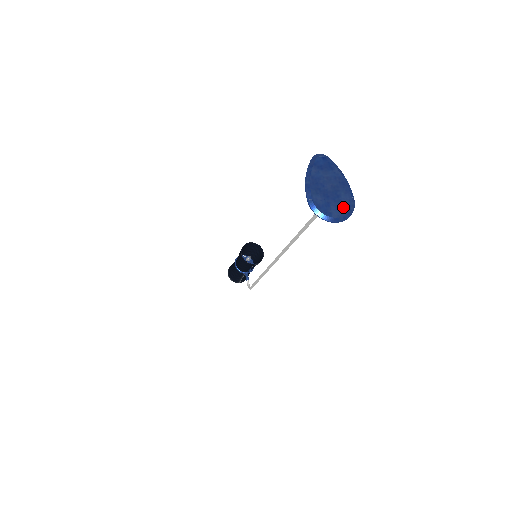
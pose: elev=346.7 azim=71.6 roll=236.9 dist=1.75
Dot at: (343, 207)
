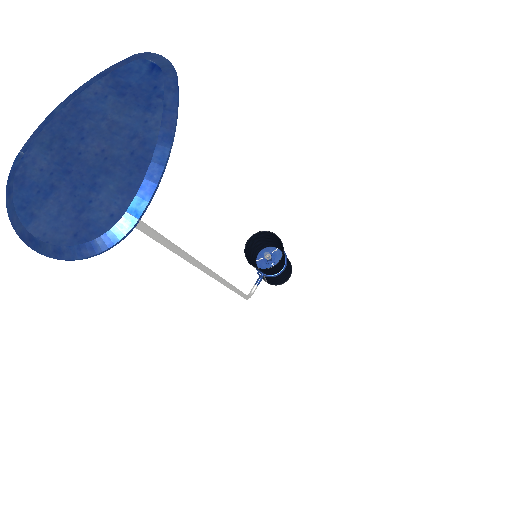
Dot at: (78, 222)
